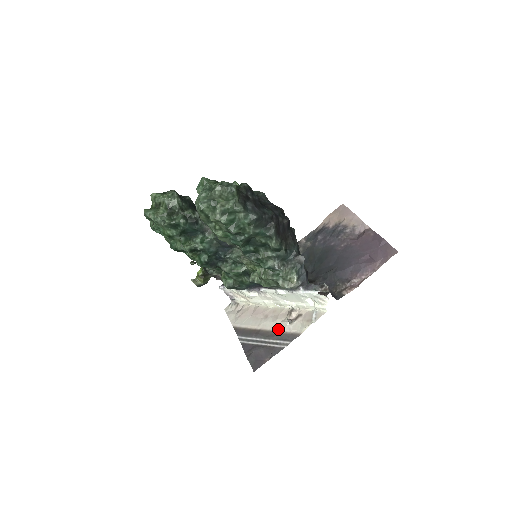
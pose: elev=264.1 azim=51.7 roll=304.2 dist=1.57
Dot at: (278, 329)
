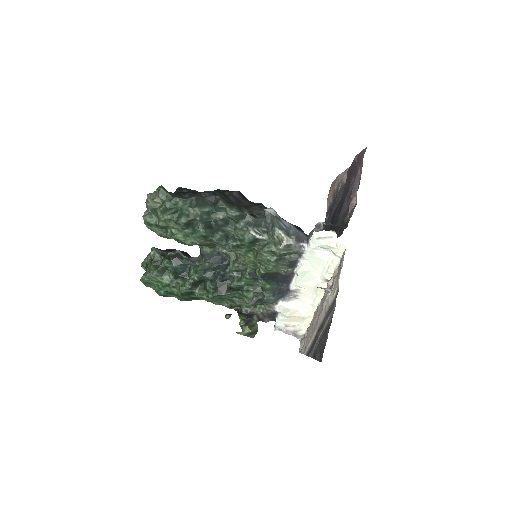
Dot at: (326, 309)
